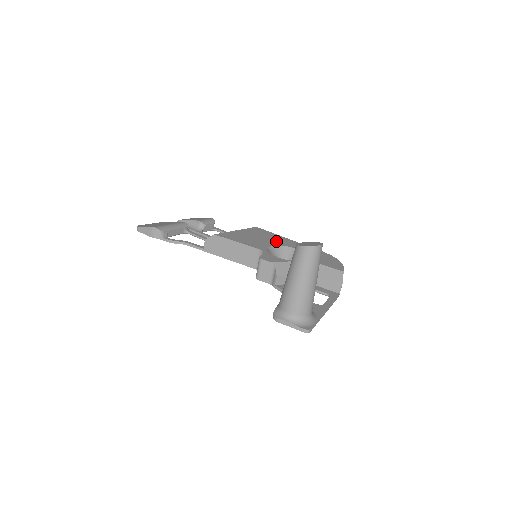
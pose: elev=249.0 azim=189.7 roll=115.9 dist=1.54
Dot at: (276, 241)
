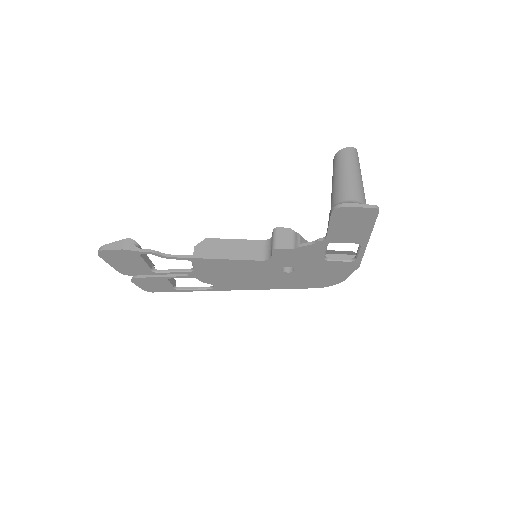
Dot at: occluded
